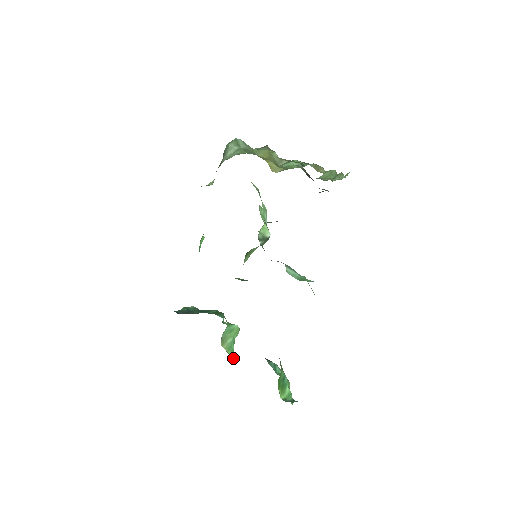
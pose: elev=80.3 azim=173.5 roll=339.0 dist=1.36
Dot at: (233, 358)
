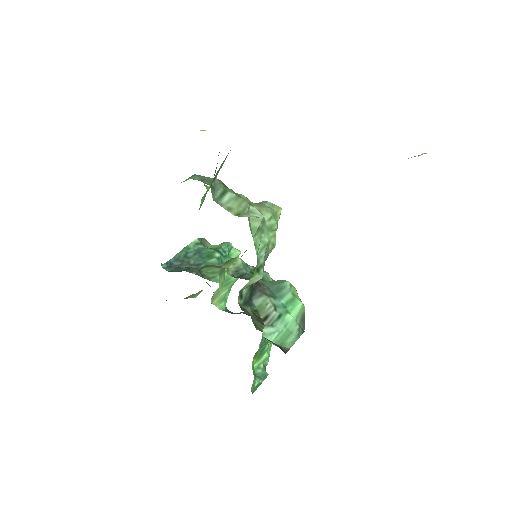
Dot at: (224, 309)
